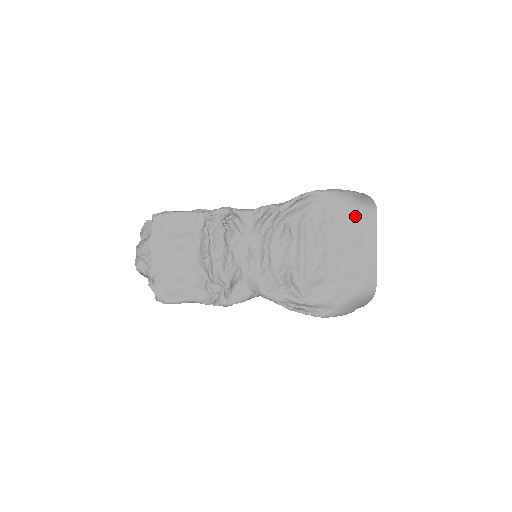
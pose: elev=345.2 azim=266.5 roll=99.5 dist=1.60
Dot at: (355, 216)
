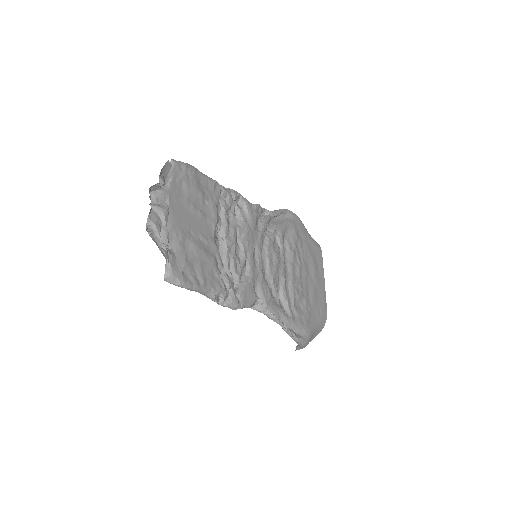
Dot at: (312, 246)
